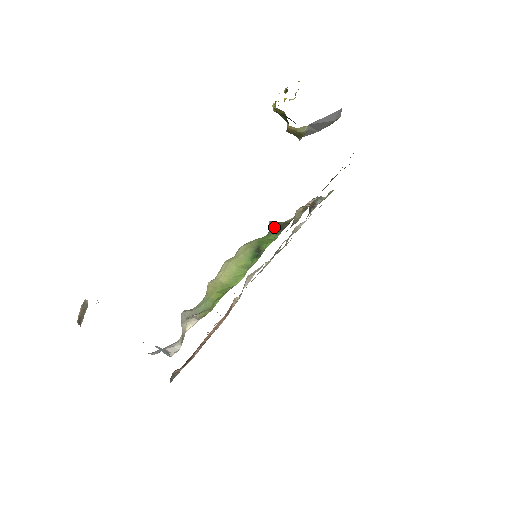
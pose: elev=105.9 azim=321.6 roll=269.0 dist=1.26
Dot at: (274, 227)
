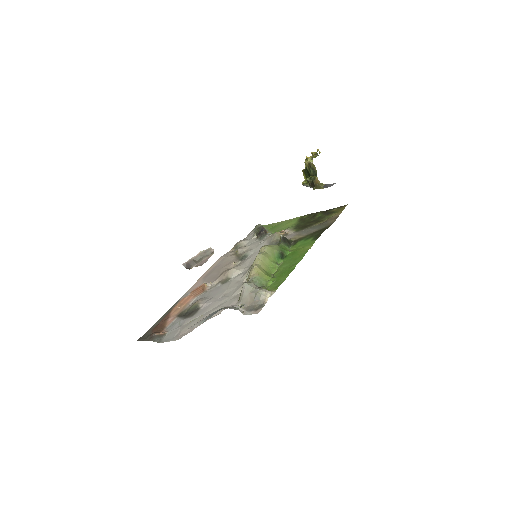
Dot at: (286, 241)
